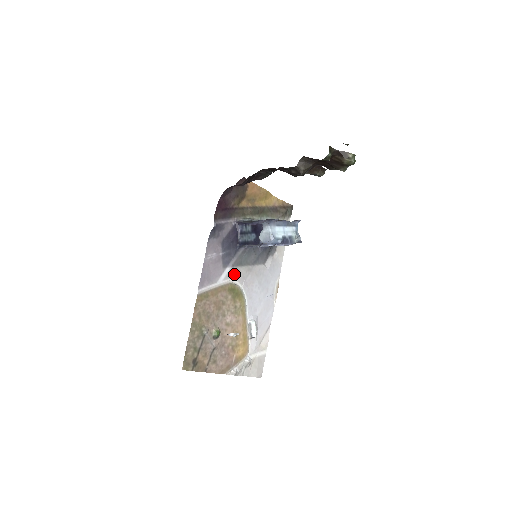
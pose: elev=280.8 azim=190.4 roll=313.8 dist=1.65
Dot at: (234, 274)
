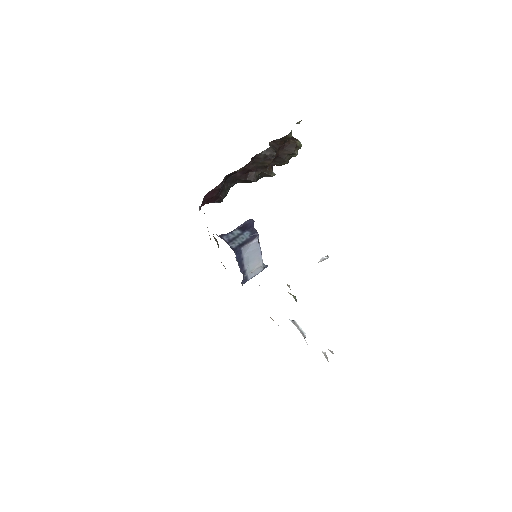
Dot at: occluded
